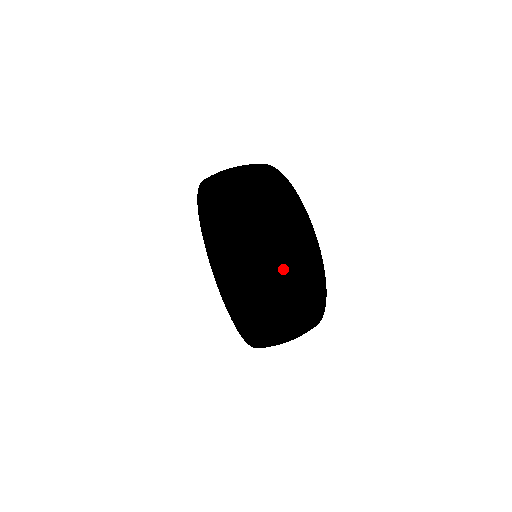
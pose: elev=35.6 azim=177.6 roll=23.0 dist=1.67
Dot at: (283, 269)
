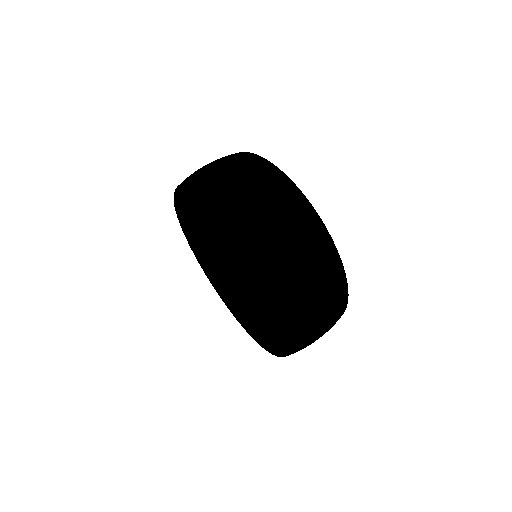
Dot at: (259, 211)
